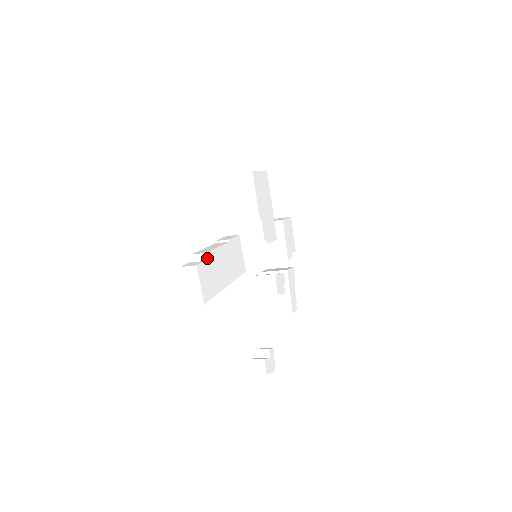
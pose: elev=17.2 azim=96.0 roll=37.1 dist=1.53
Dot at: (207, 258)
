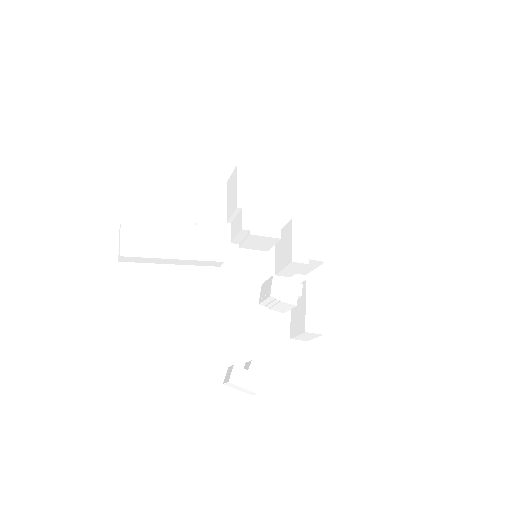
Dot at: (144, 224)
